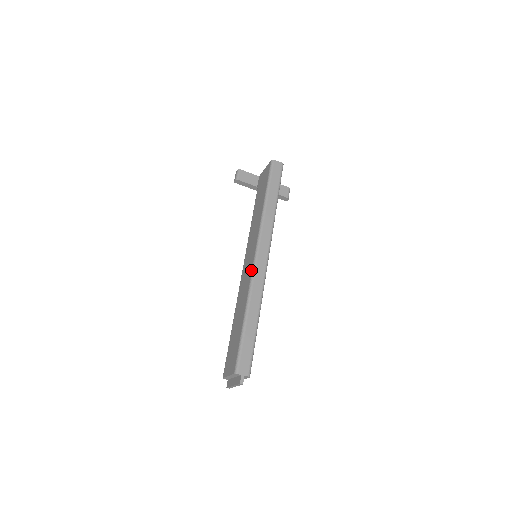
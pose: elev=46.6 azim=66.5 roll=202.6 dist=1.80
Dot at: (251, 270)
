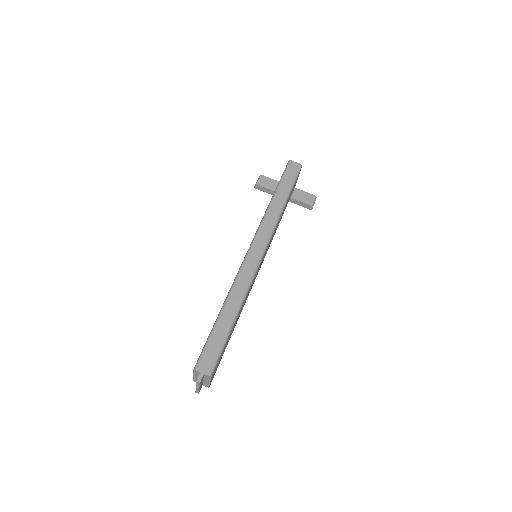
Dot at: occluded
